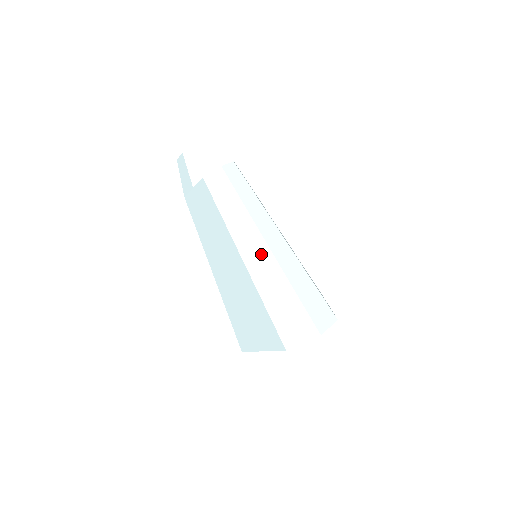
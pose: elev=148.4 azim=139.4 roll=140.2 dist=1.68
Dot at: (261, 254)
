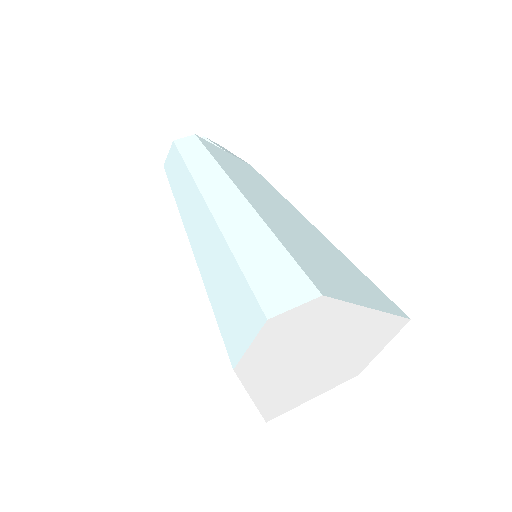
Dot at: (202, 222)
